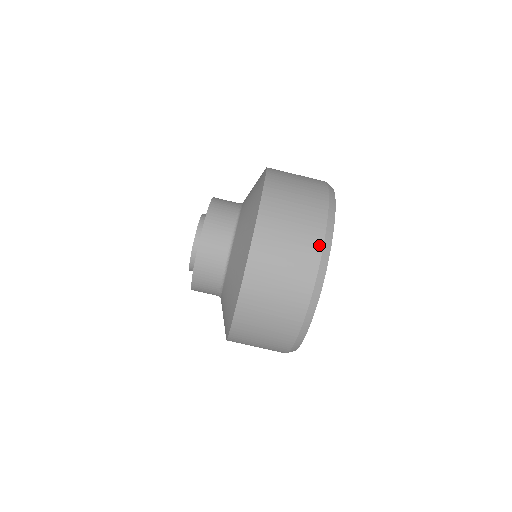
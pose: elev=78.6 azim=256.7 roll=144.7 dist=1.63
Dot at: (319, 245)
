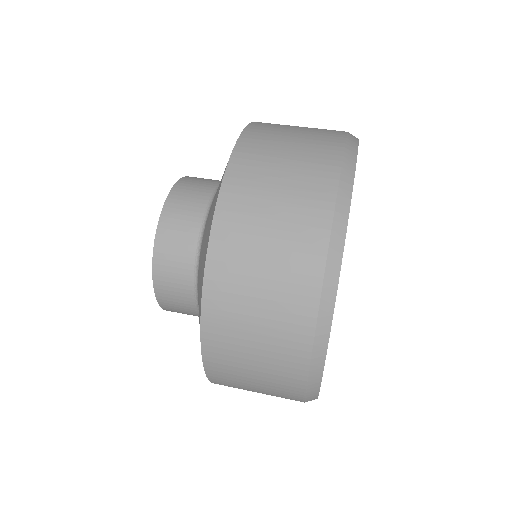
Dot at: occluded
